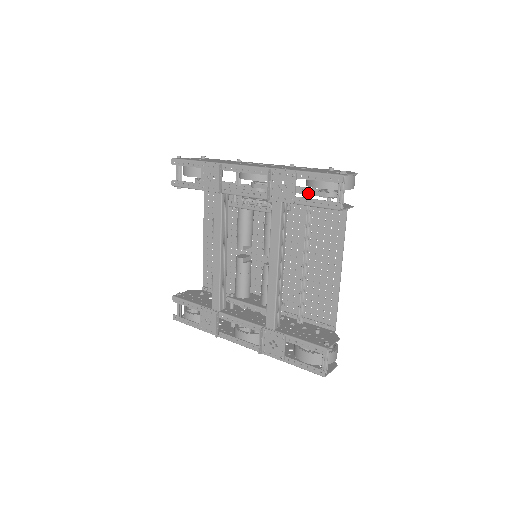
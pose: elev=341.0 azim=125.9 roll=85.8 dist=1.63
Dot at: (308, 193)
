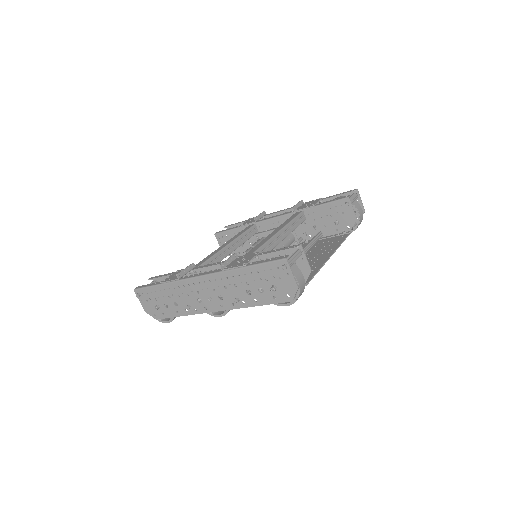
Dot at: occluded
